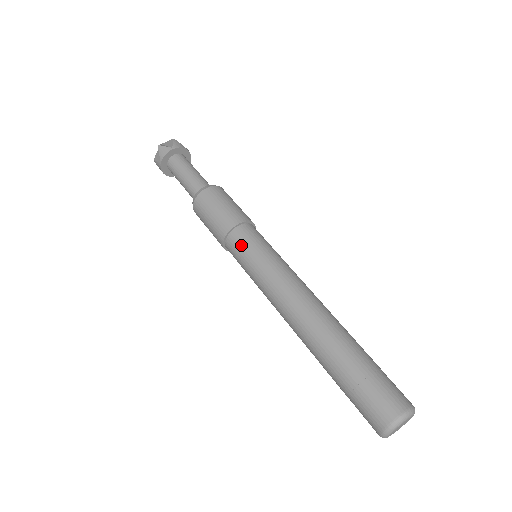
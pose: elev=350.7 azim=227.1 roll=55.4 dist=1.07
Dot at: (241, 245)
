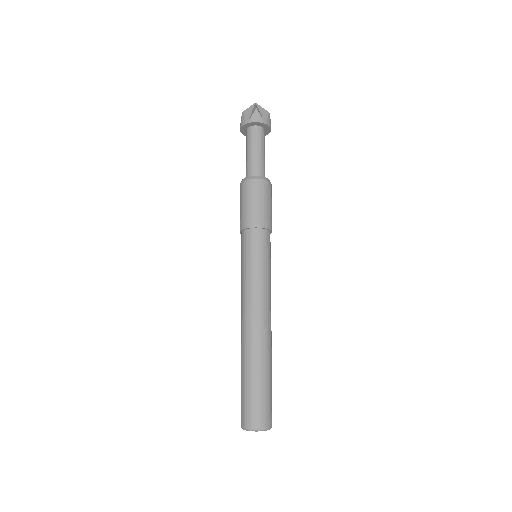
Dot at: (243, 246)
